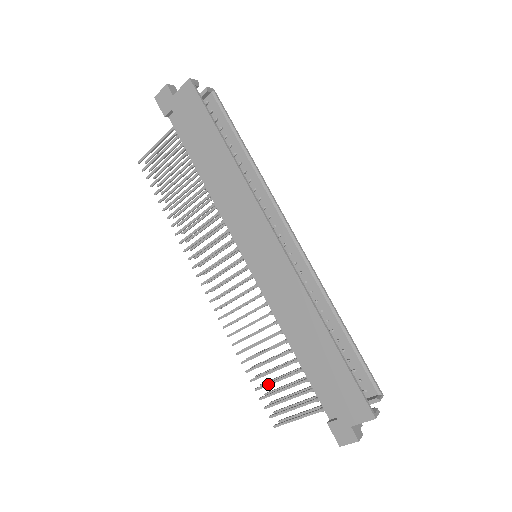
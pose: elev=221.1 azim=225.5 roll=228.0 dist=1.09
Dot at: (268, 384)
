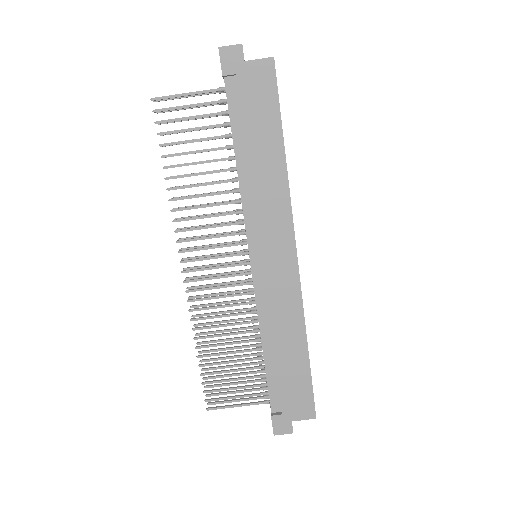
Dot at: (218, 372)
